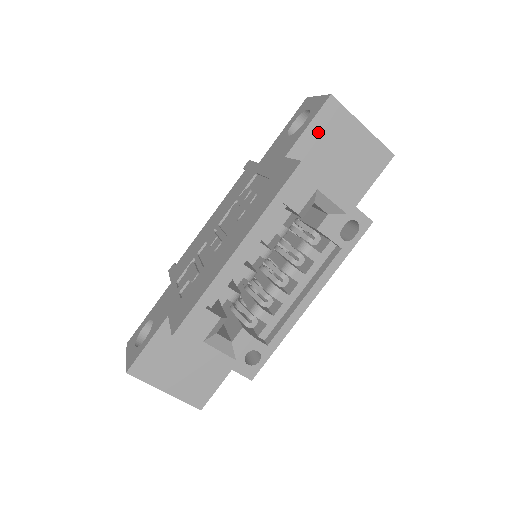
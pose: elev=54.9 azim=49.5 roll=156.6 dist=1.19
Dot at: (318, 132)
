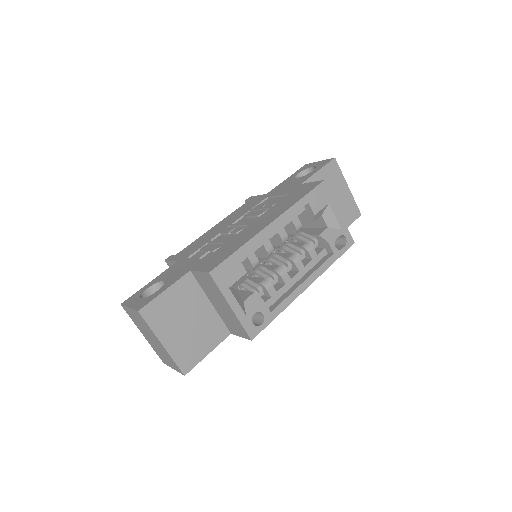
Dot at: (323, 177)
